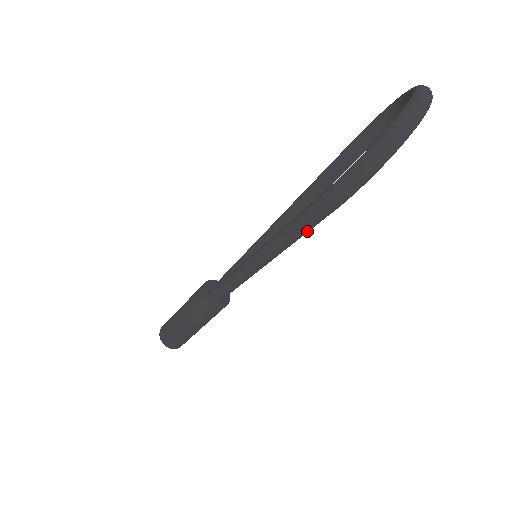
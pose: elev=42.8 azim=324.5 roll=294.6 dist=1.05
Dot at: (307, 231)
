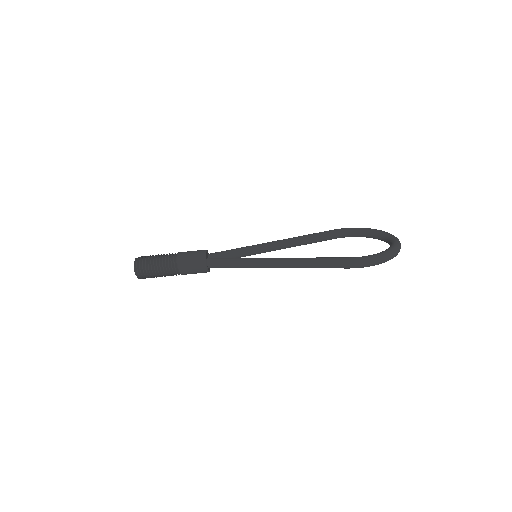
Dot at: occluded
